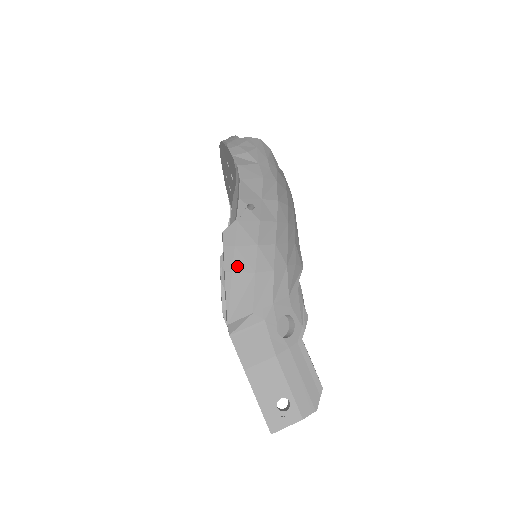
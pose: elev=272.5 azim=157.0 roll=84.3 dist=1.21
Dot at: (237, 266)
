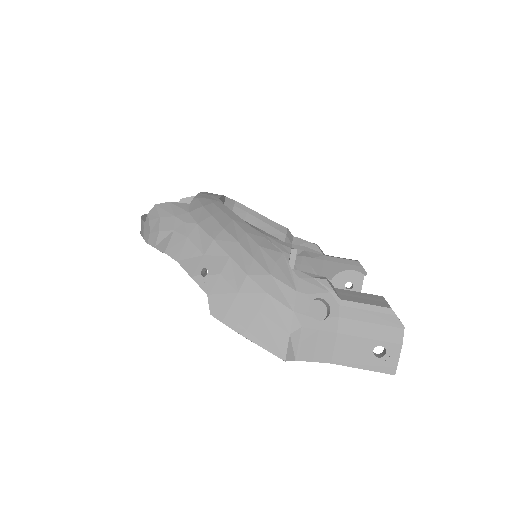
Dot at: (244, 322)
